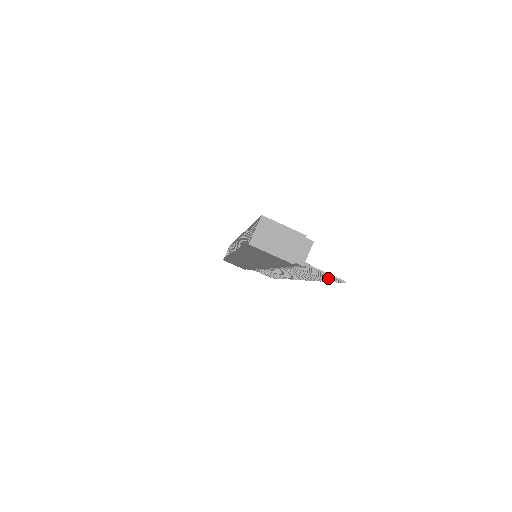
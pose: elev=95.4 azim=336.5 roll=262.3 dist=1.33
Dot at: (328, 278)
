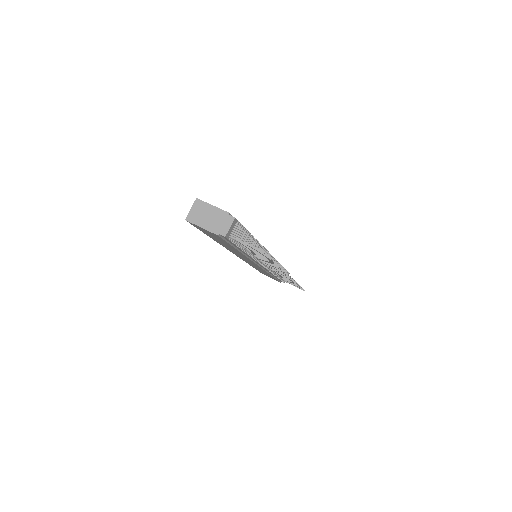
Dot at: (261, 253)
